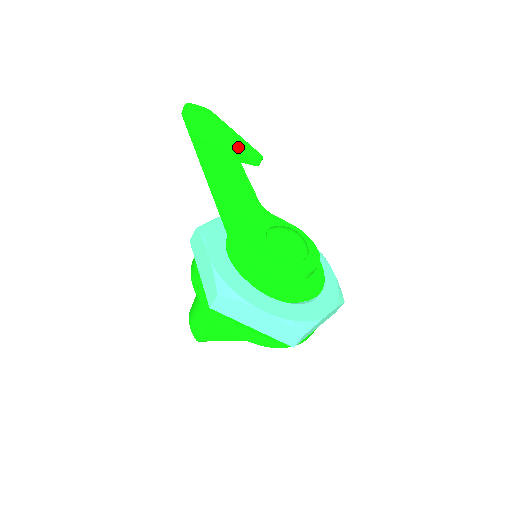
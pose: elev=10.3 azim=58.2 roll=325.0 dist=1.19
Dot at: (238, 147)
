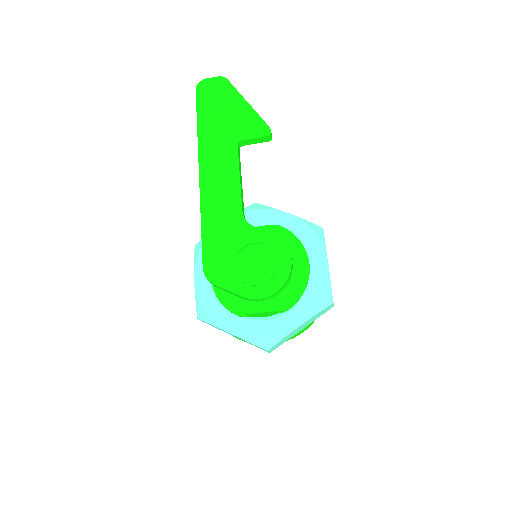
Dot at: (243, 129)
